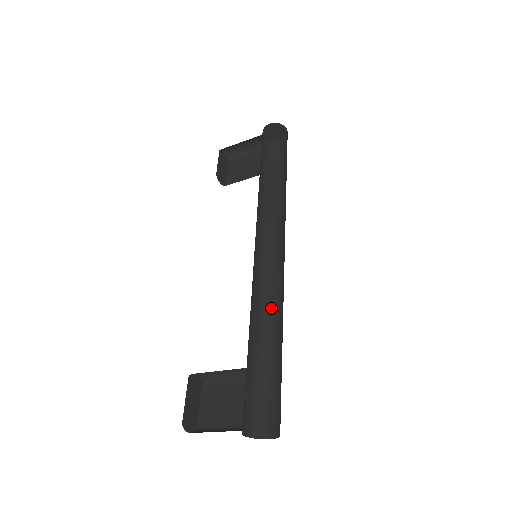
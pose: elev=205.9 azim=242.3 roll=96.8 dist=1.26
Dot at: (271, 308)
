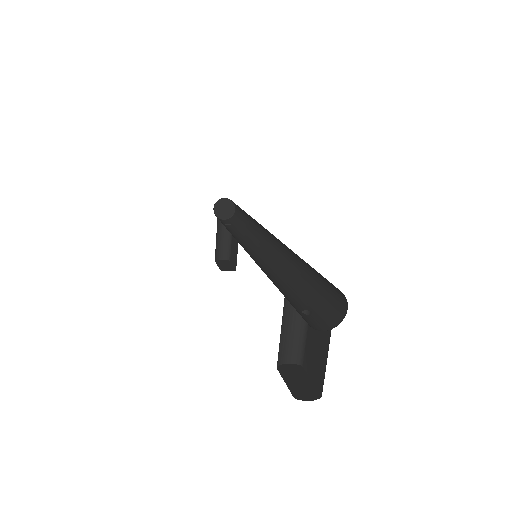
Dot at: (288, 260)
